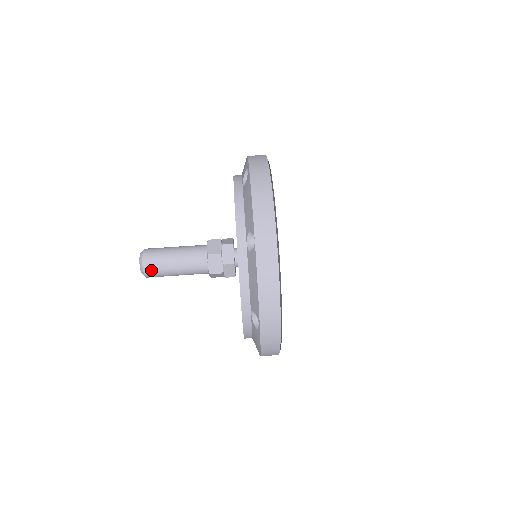
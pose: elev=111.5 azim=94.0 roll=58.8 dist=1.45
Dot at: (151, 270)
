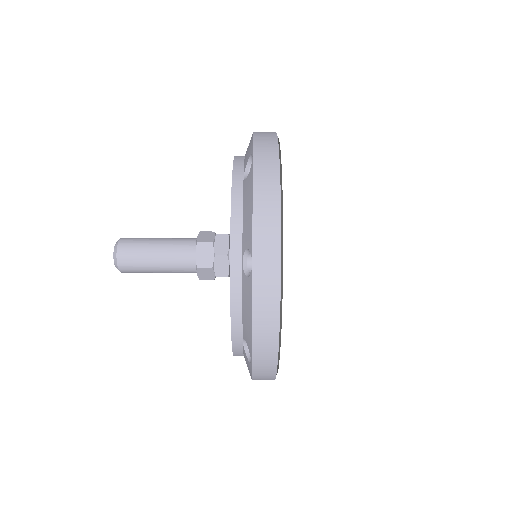
Dot at: occluded
